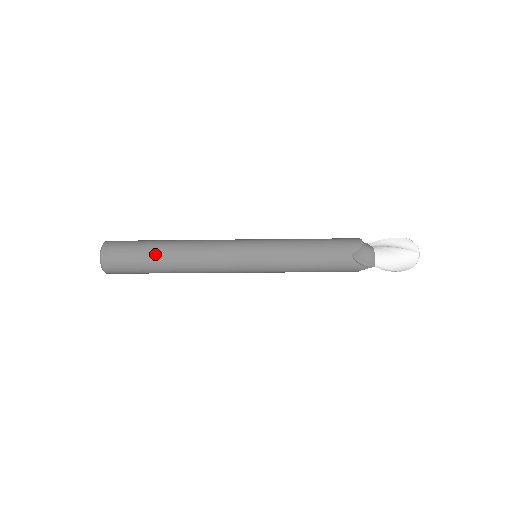
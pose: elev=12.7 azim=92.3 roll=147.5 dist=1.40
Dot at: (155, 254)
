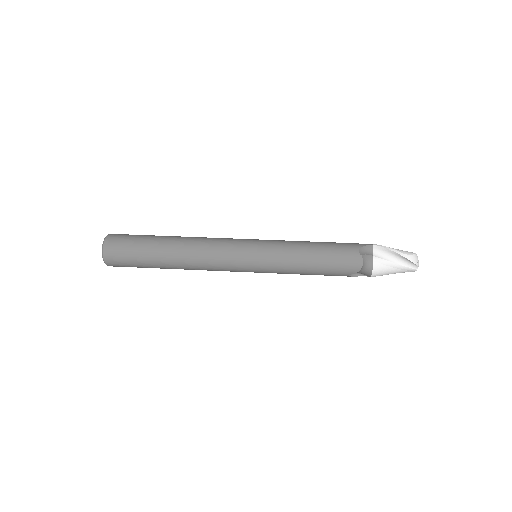
Dot at: (157, 266)
